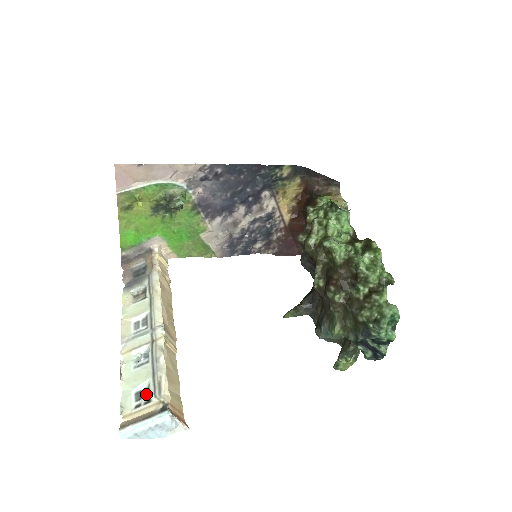
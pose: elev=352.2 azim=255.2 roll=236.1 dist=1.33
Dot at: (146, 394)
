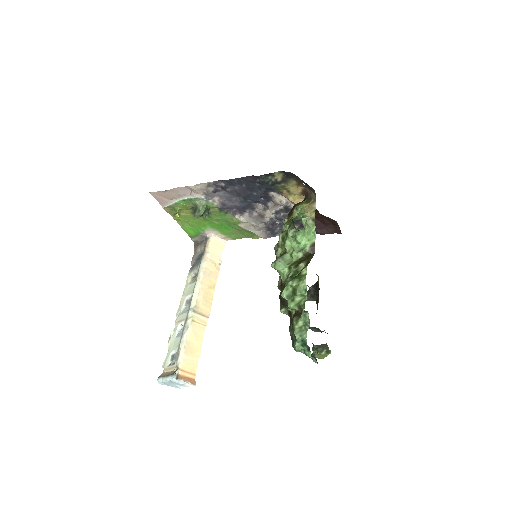
Dot at: (175, 358)
